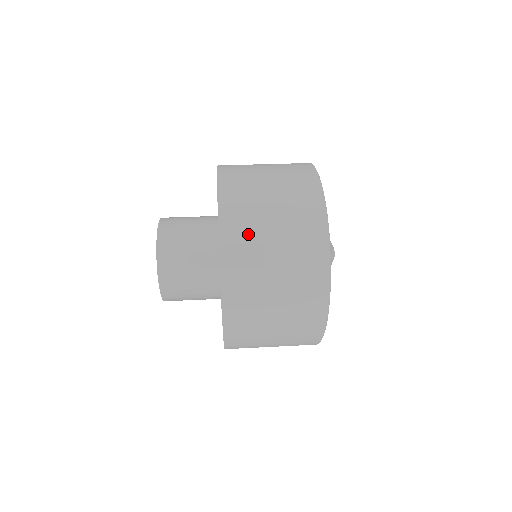
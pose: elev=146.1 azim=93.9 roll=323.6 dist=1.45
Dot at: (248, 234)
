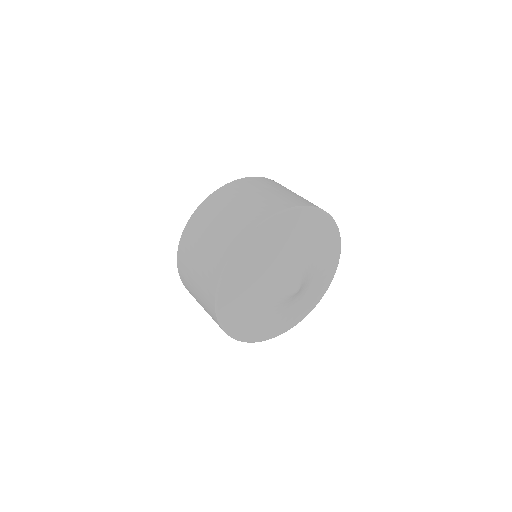
Dot at: (223, 201)
